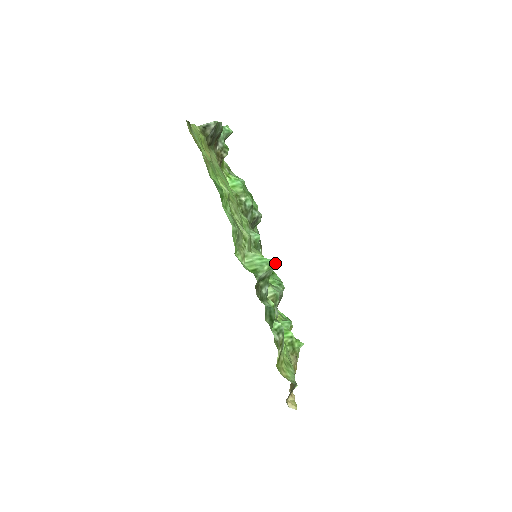
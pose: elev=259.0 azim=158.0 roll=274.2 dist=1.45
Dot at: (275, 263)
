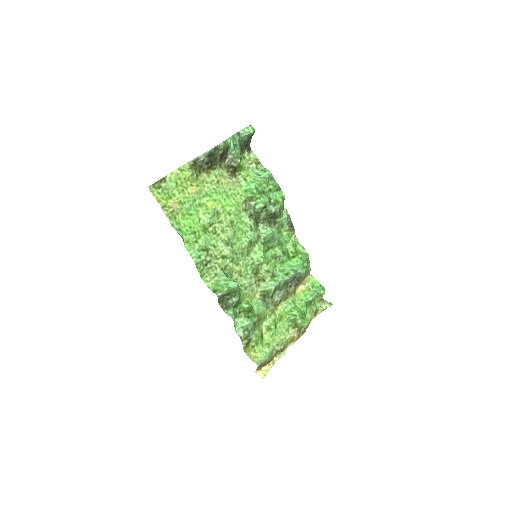
Dot at: (235, 286)
